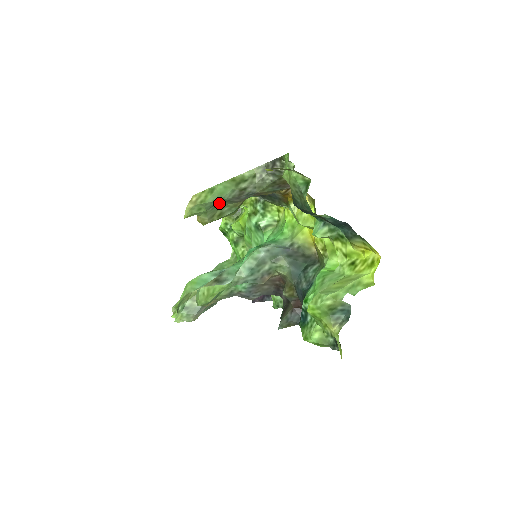
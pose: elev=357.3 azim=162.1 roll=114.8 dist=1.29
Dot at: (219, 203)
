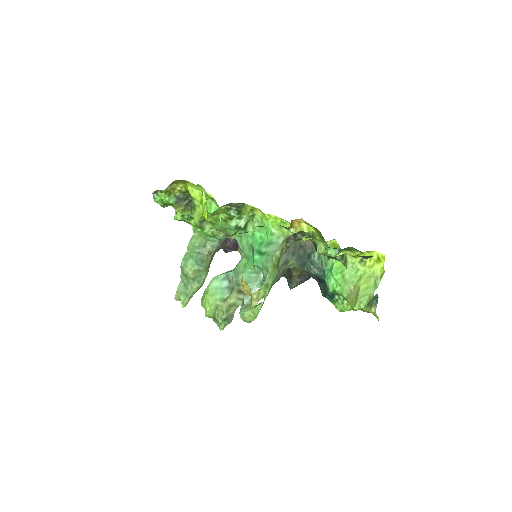
Dot at: occluded
